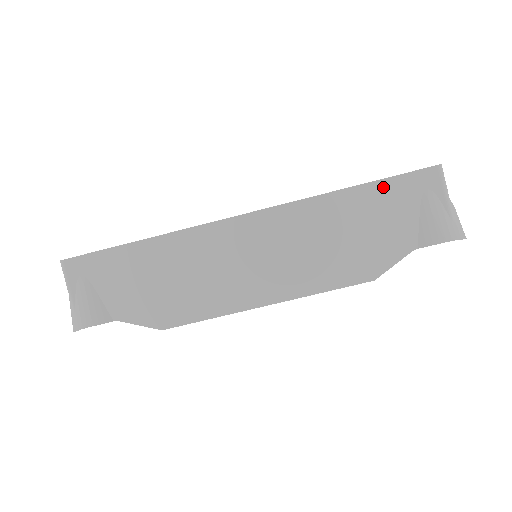
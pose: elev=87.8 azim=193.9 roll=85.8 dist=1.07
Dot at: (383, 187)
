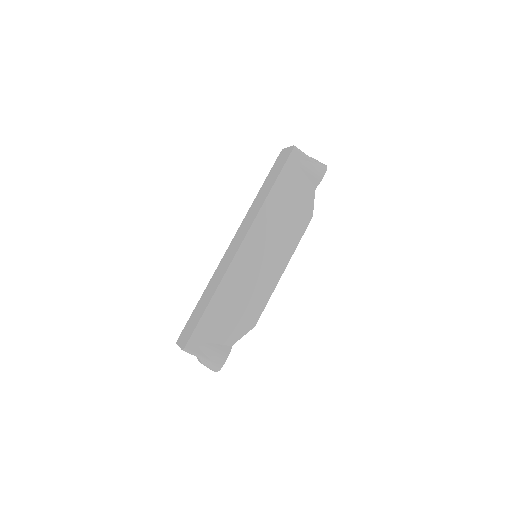
Dot at: (283, 177)
